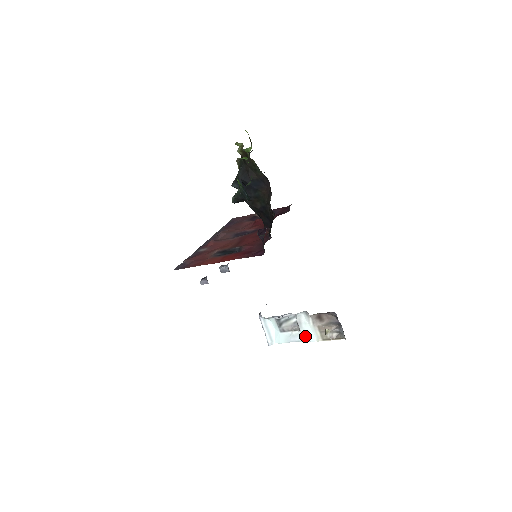
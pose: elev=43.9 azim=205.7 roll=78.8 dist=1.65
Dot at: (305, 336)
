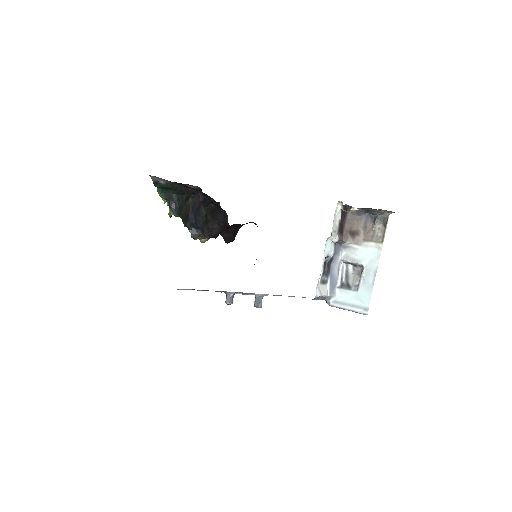
Dot at: (371, 262)
